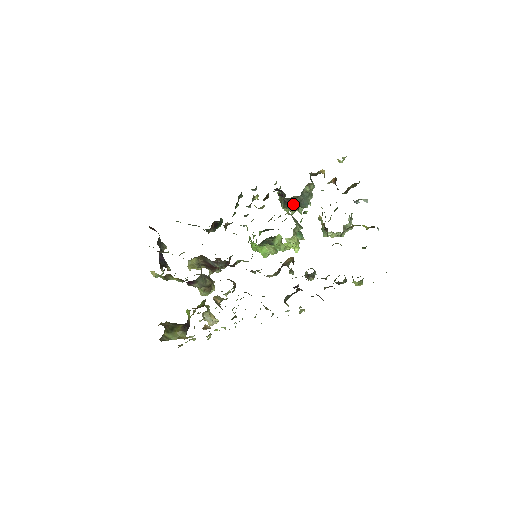
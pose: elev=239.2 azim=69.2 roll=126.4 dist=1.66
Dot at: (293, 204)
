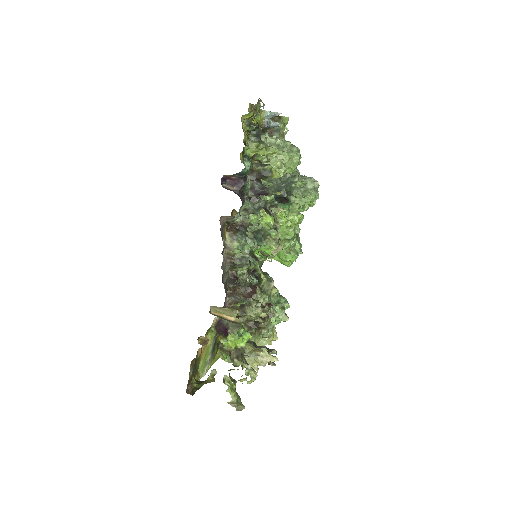
Dot at: (282, 197)
